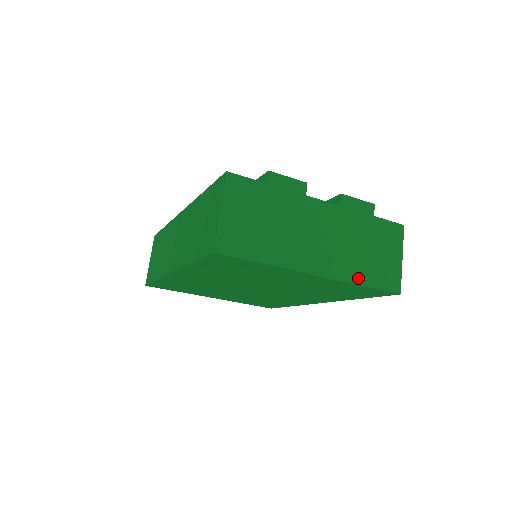
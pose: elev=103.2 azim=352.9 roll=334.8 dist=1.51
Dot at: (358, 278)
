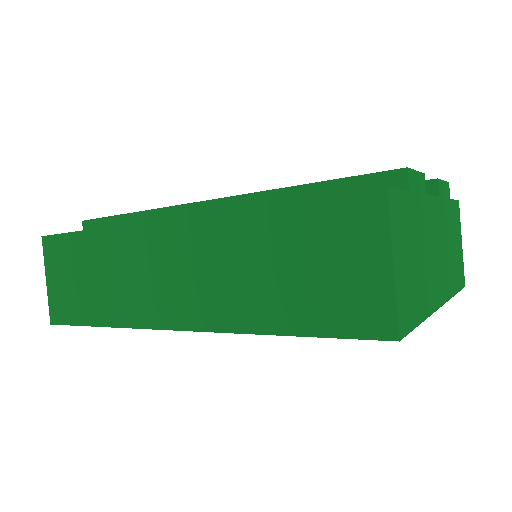
Dot at: (453, 287)
